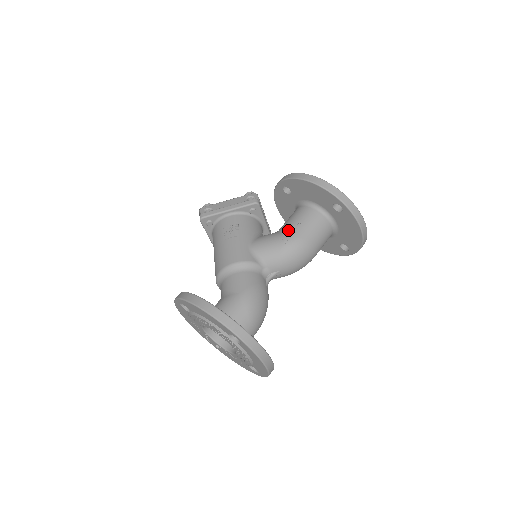
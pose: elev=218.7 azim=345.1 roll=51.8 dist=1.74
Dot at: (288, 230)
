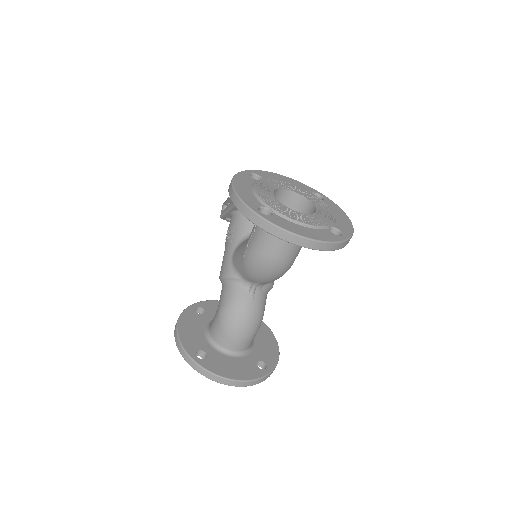
Dot at: (248, 240)
